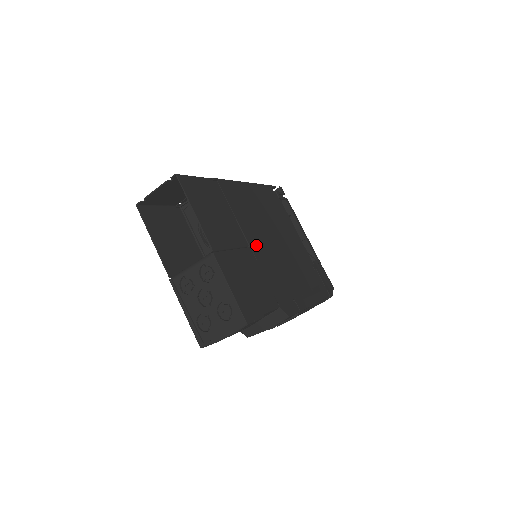
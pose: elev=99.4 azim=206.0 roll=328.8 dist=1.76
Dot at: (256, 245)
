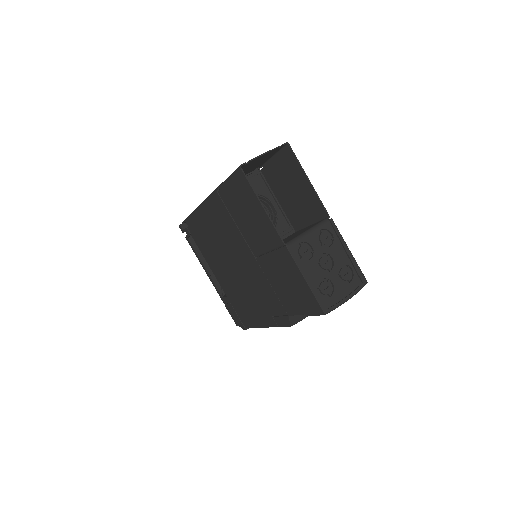
Dot at: occluded
